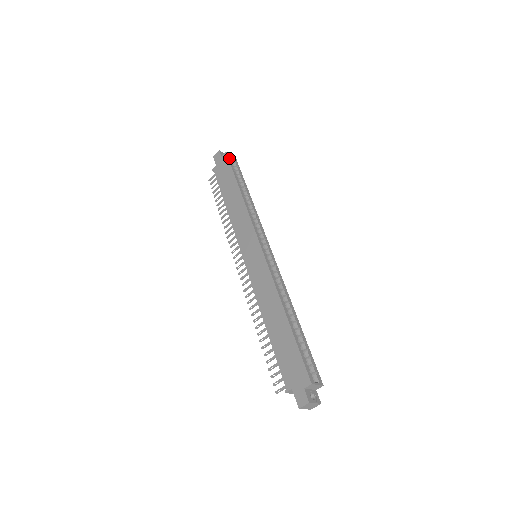
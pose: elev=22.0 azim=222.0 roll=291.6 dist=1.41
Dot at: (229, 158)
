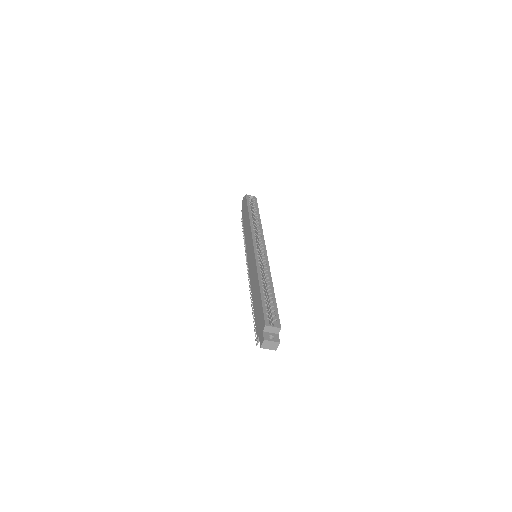
Dot at: (247, 198)
